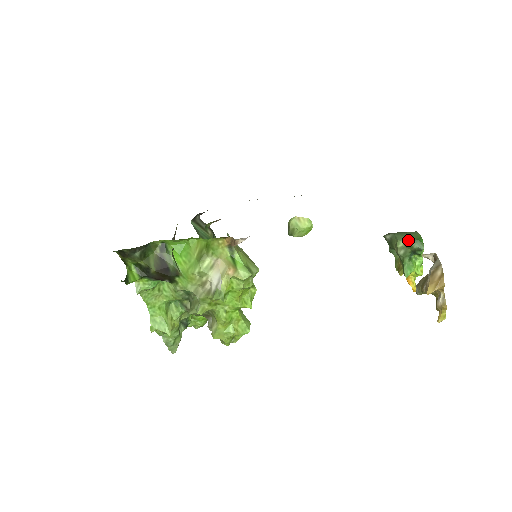
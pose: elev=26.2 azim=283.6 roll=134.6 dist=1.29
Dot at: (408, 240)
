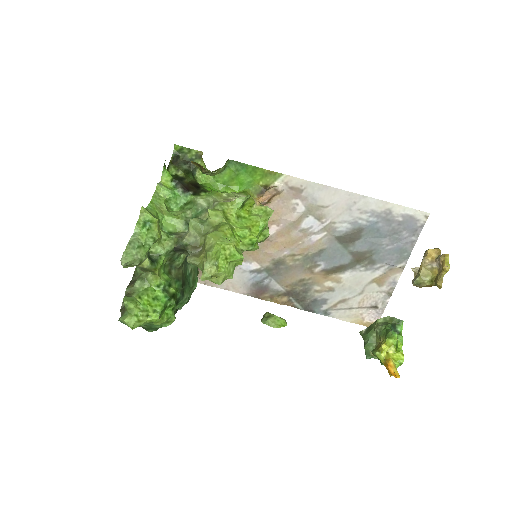
Dot at: (387, 318)
